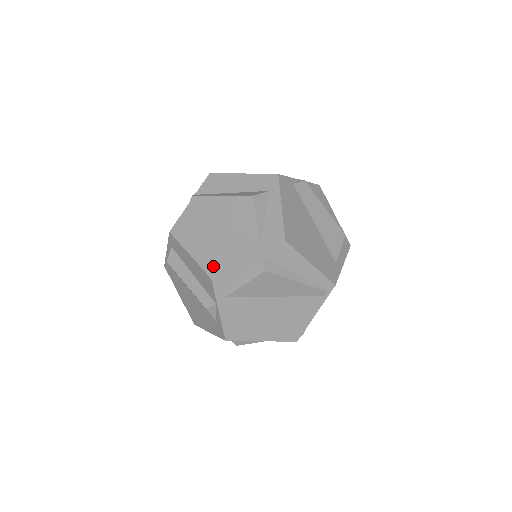
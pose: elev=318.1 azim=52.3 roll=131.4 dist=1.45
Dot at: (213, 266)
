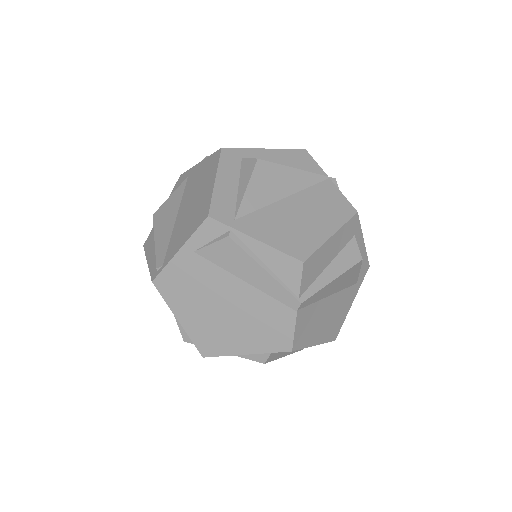
Dot at: (334, 332)
